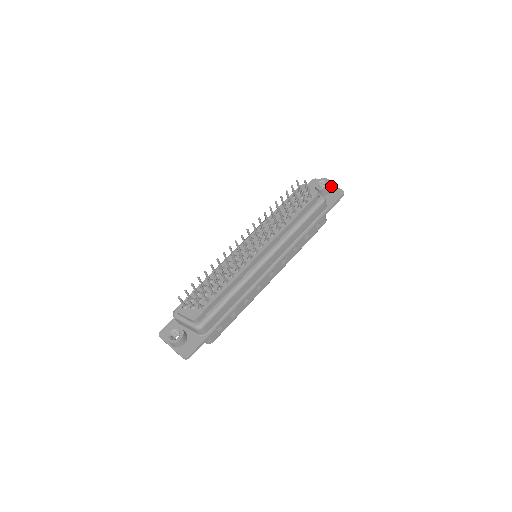
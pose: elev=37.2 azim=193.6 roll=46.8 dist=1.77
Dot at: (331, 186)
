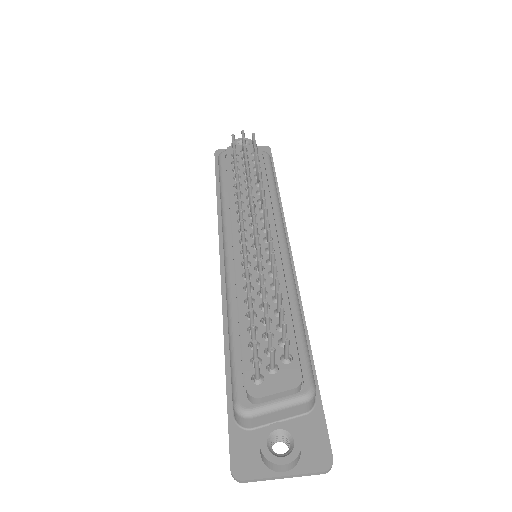
Dot at: occluded
